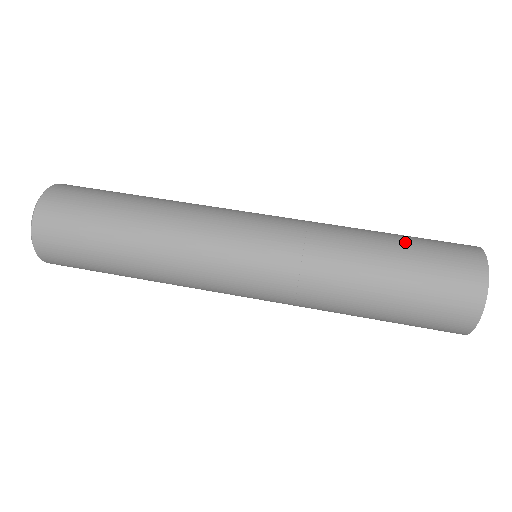
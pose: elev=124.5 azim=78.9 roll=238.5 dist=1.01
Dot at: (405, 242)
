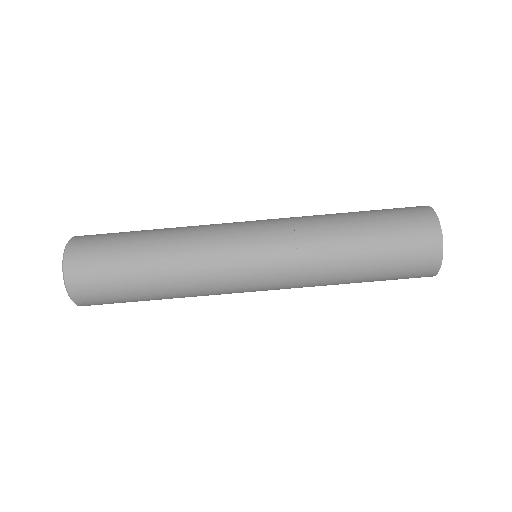
Dot at: (374, 223)
